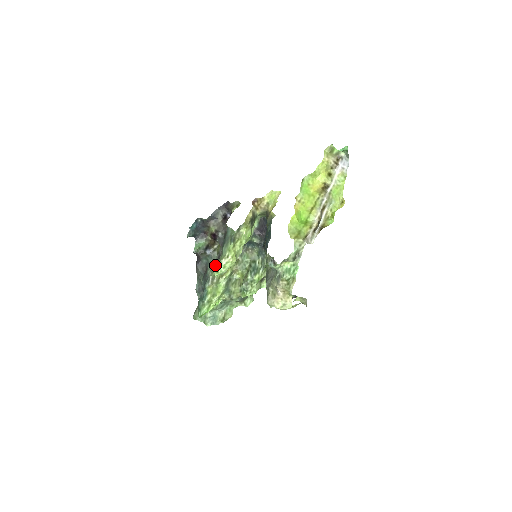
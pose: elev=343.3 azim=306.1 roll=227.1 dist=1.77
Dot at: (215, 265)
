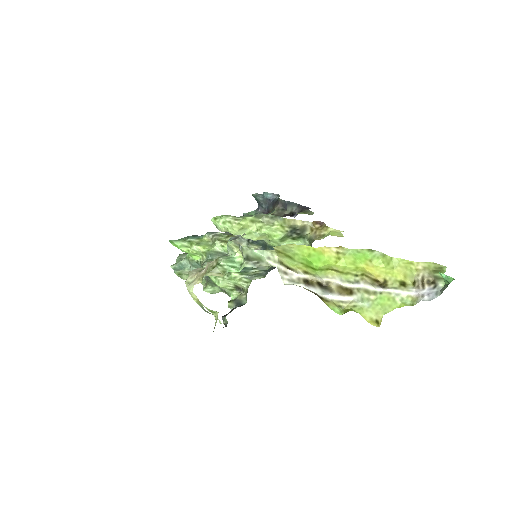
Dot at: occluded
